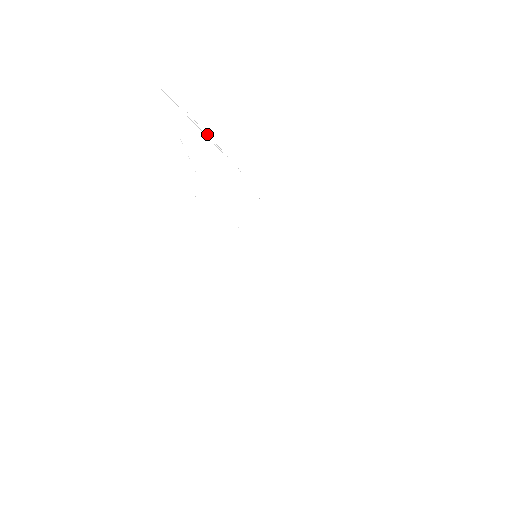
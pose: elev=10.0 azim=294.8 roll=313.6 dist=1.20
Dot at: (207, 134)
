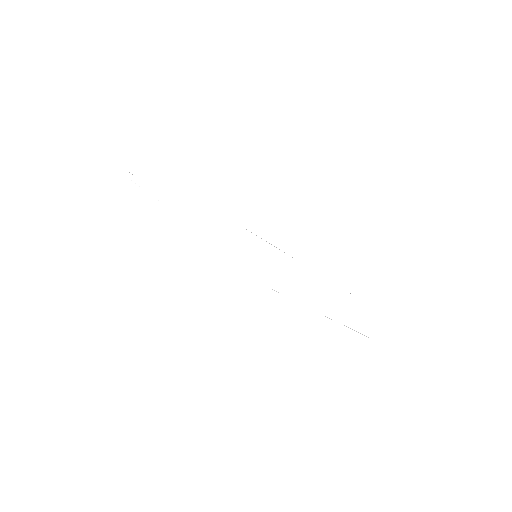
Dot at: (164, 187)
